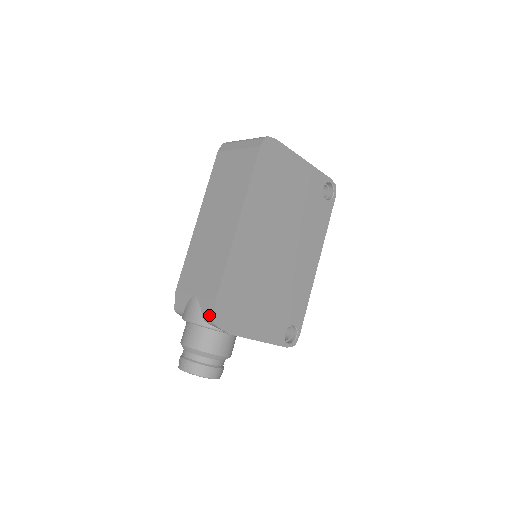
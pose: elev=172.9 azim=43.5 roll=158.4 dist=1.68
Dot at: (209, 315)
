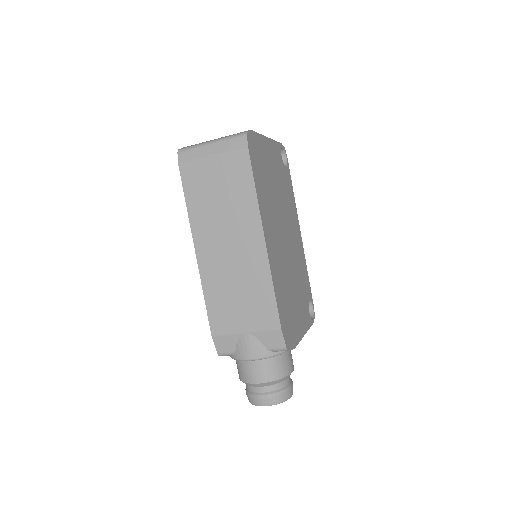
Dot at: (277, 345)
